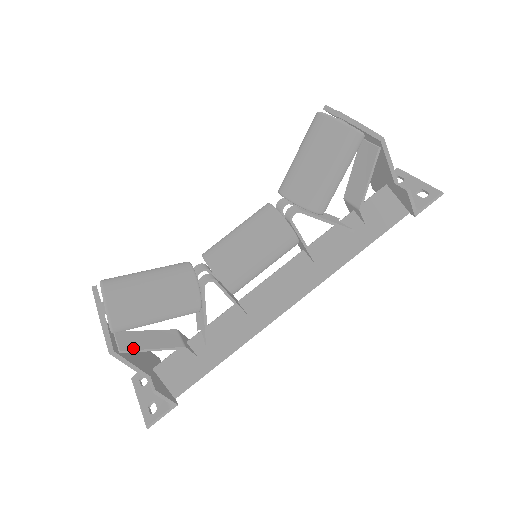
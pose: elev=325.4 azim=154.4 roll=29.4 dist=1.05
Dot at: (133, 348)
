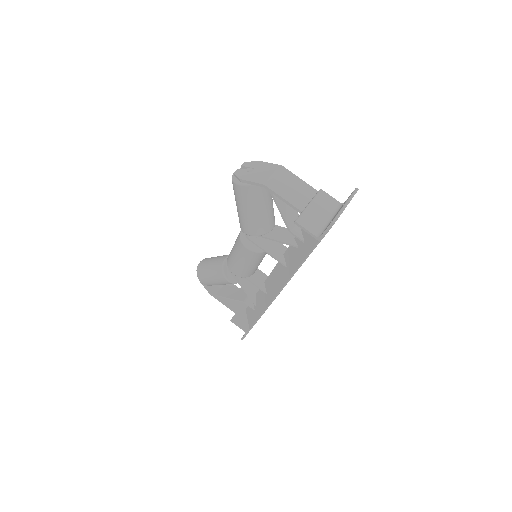
Dot at: (222, 295)
